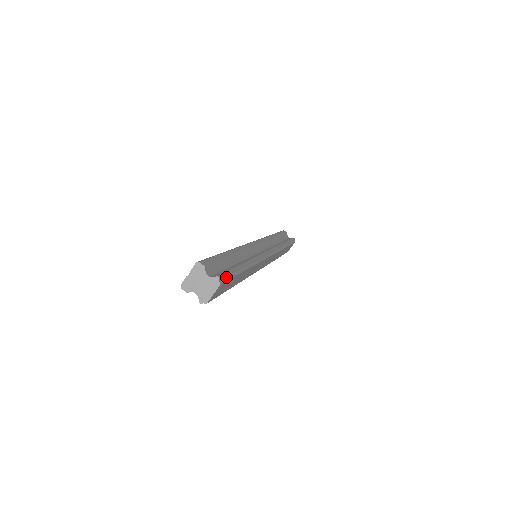
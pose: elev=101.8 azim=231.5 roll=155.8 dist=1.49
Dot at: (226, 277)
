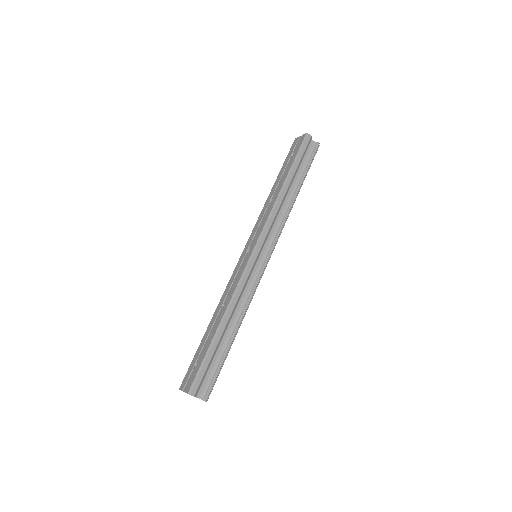
Dot at: (213, 386)
